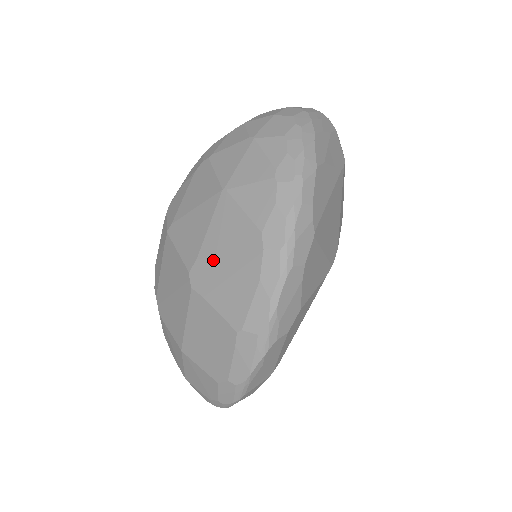
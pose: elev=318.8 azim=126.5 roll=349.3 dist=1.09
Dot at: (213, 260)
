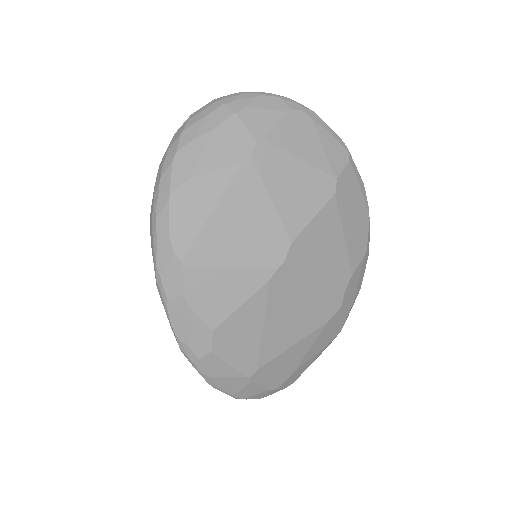
Dot at: occluded
